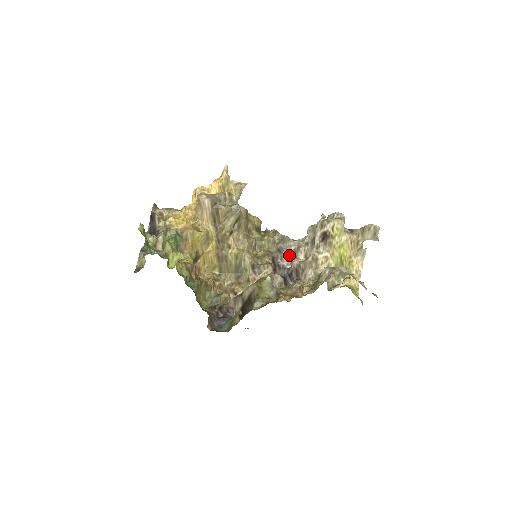
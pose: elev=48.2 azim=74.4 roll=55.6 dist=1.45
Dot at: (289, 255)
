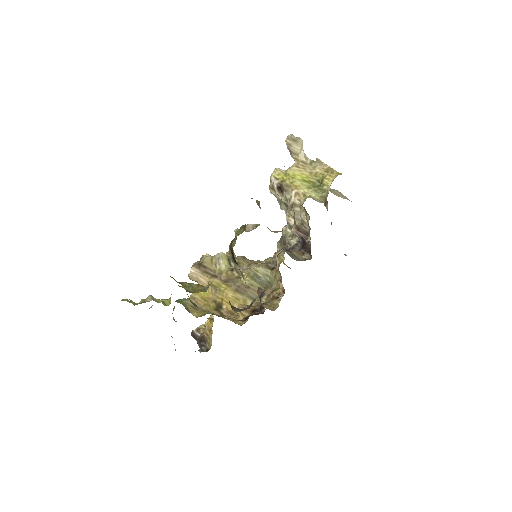
Dot at: (292, 236)
